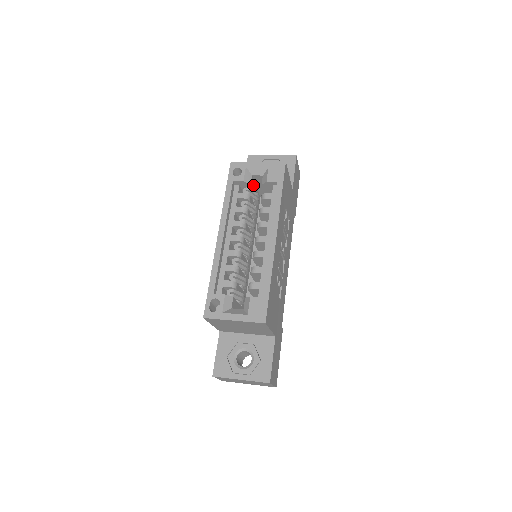
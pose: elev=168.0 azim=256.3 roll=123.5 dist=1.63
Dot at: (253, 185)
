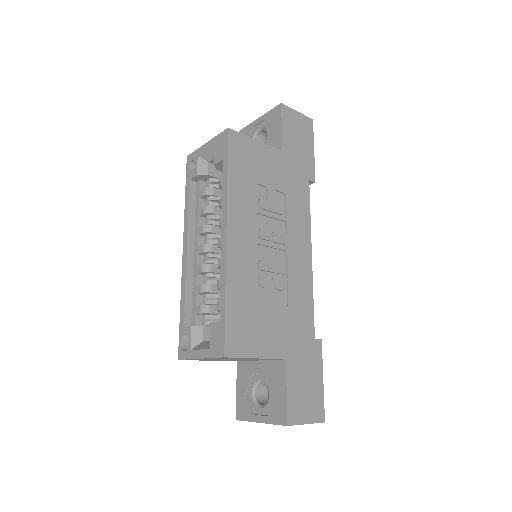
Dot at: (218, 172)
